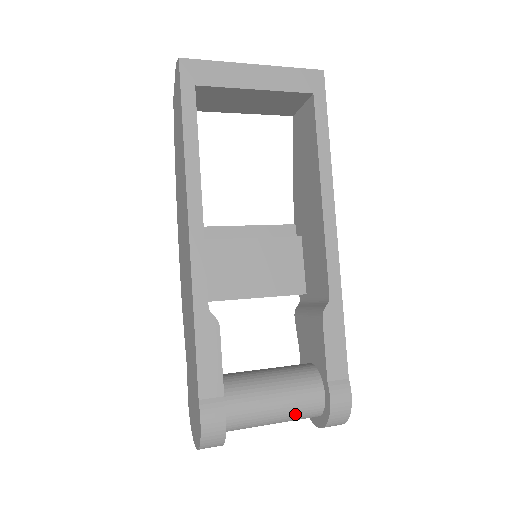
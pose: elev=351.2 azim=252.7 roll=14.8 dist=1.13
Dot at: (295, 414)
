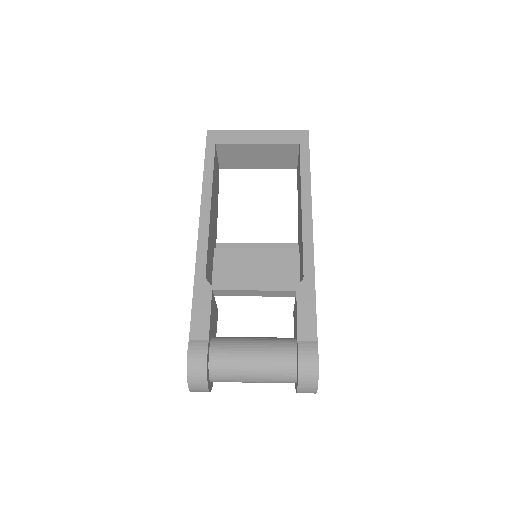
Dot at: (270, 369)
